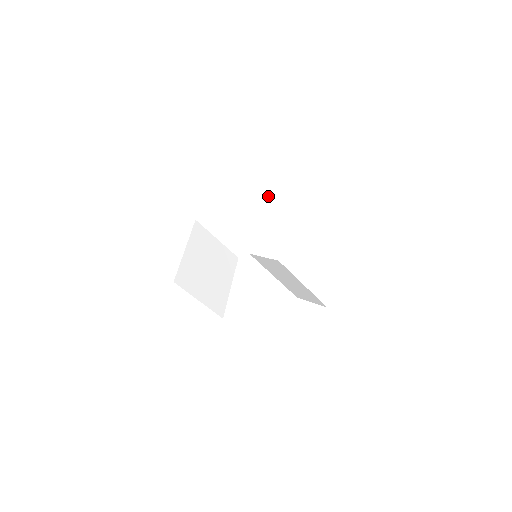
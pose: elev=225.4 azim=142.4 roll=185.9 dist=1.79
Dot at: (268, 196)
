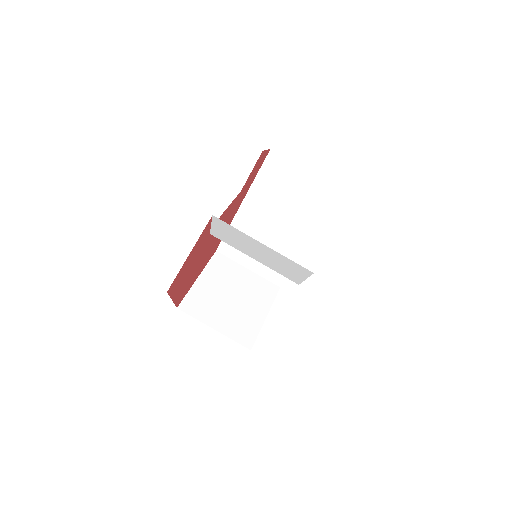
Dot at: (281, 201)
